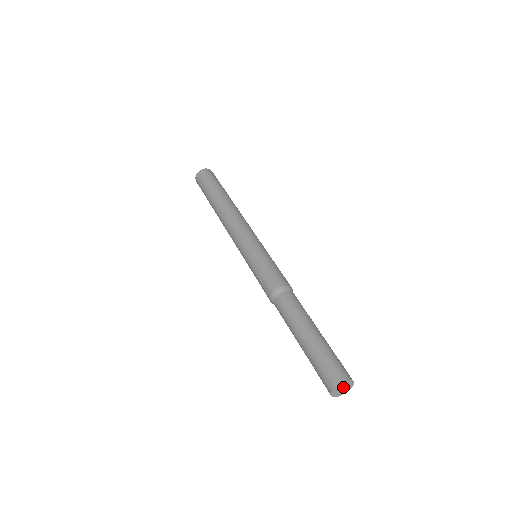
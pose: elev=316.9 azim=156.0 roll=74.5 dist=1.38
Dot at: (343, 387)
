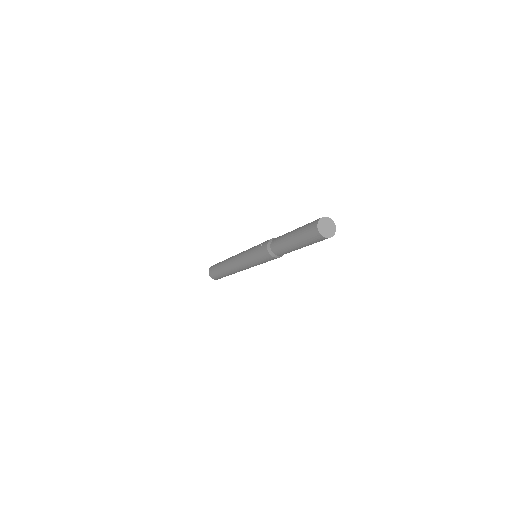
Dot at: (327, 226)
